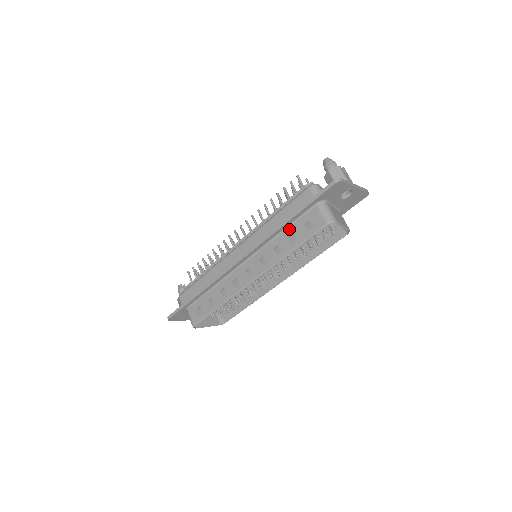
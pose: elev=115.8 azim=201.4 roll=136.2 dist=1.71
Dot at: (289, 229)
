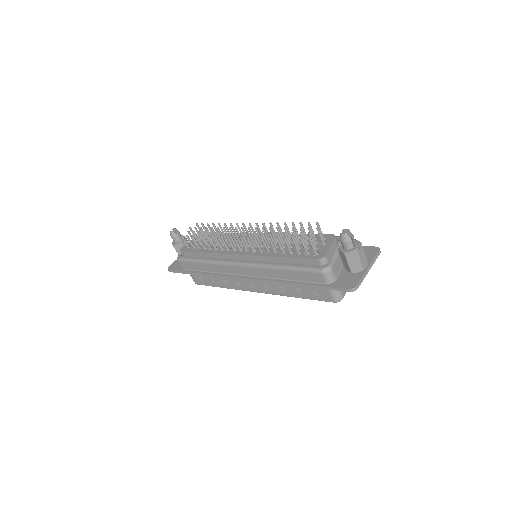
Dot at: occluded
